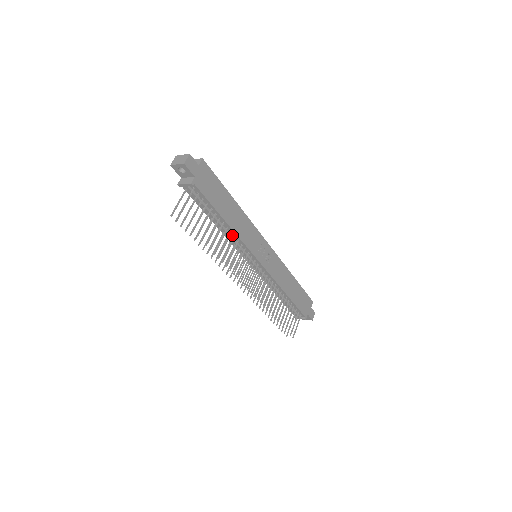
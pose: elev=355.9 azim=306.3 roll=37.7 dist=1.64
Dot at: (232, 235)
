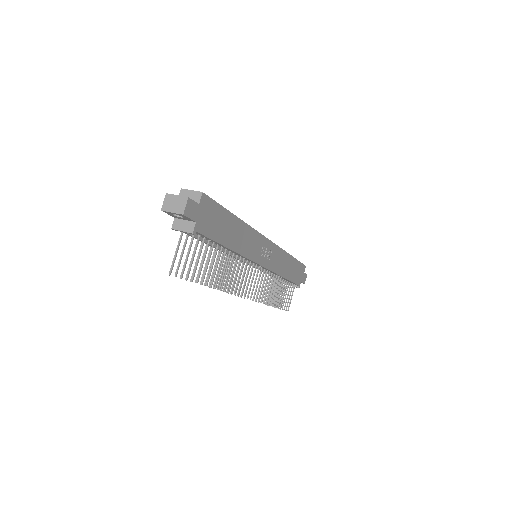
Dot at: occluded
